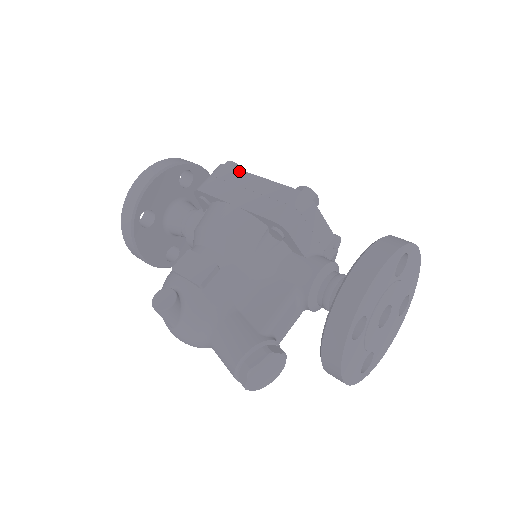
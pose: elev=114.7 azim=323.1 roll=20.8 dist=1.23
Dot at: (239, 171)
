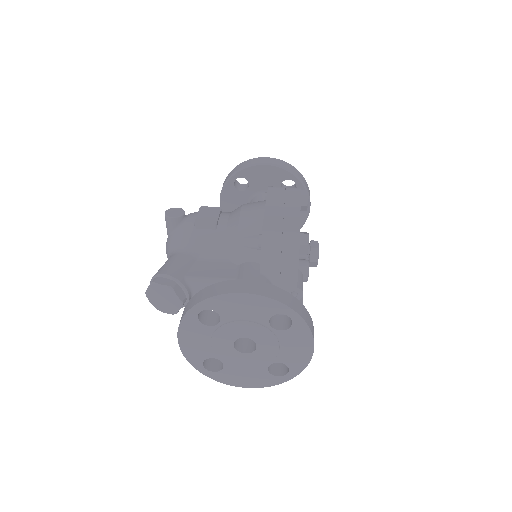
Dot at: (299, 197)
